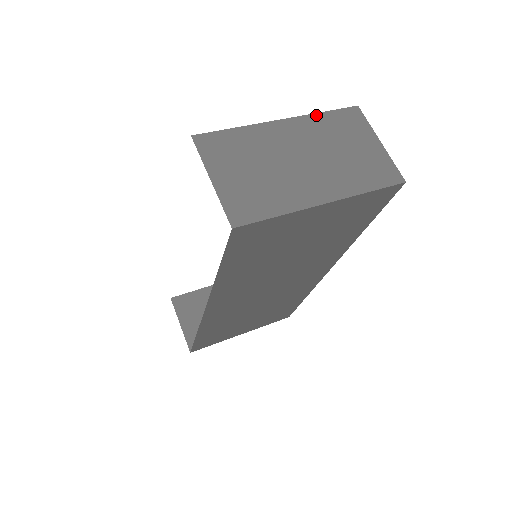
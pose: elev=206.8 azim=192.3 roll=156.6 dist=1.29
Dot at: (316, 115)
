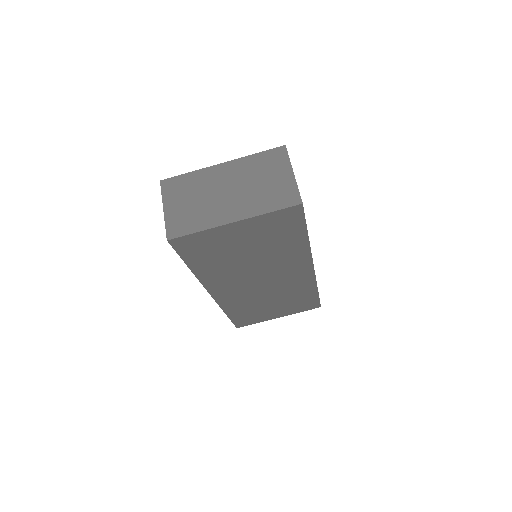
Dot at: (249, 157)
